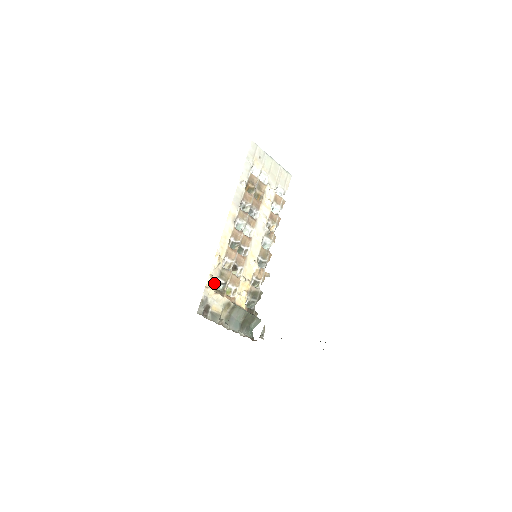
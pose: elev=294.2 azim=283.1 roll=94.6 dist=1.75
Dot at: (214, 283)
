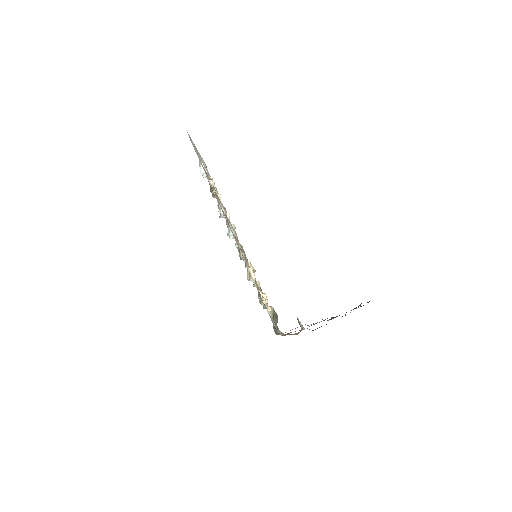
Dot at: occluded
